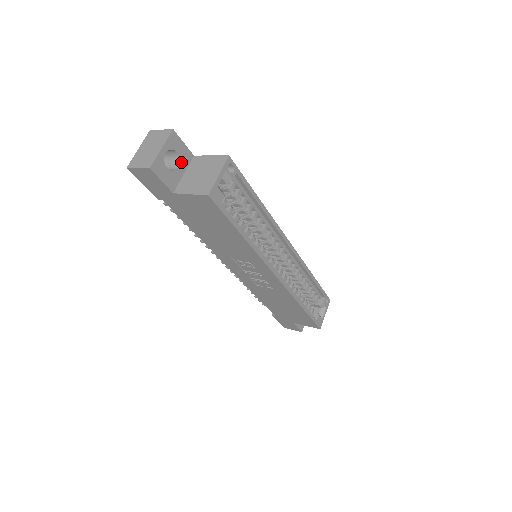
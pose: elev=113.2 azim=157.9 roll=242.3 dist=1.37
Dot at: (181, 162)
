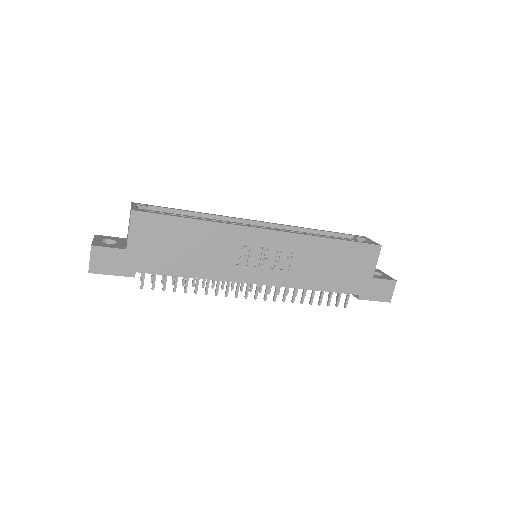
Dot at: (118, 241)
